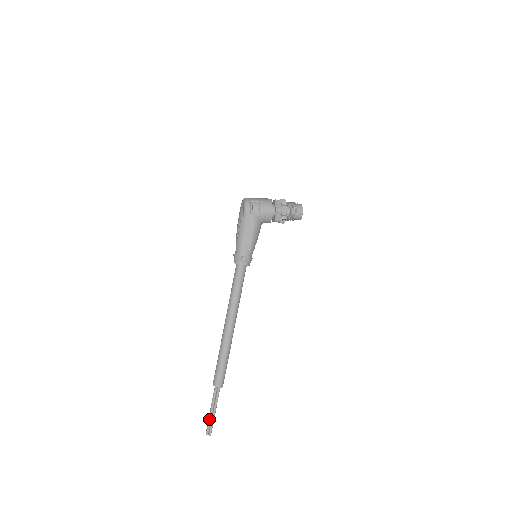
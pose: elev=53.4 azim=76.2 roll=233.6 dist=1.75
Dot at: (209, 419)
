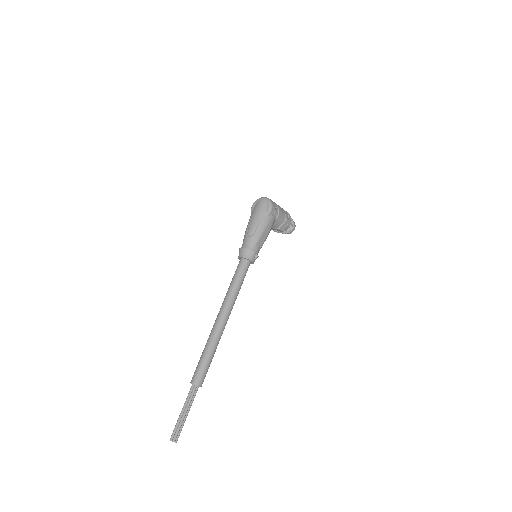
Dot at: (181, 423)
